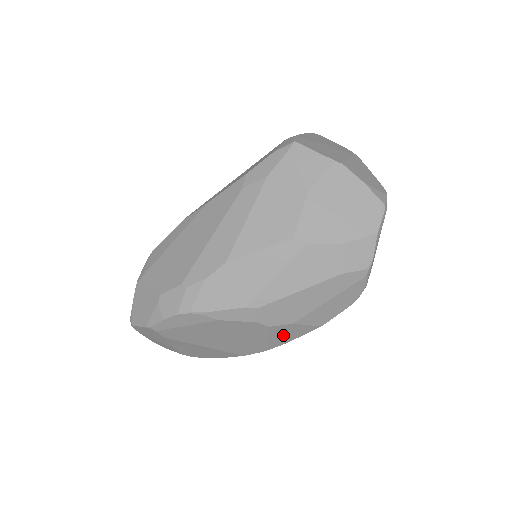
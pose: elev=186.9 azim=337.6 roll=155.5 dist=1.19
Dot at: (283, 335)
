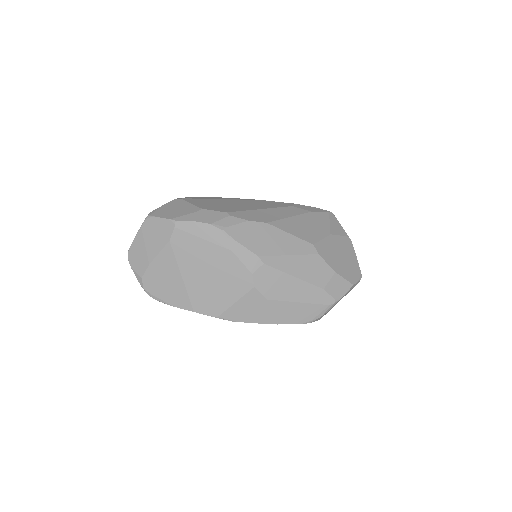
Dot at: (247, 308)
